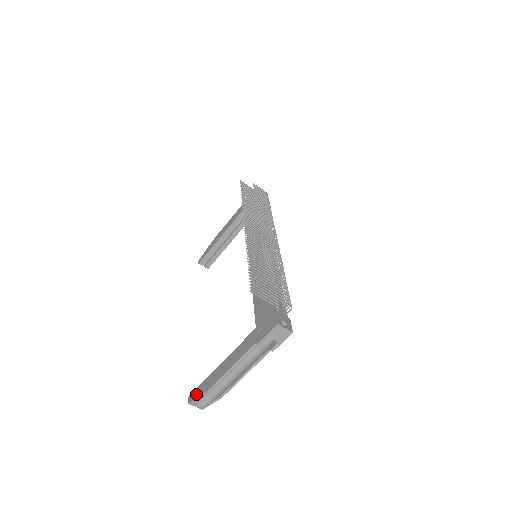
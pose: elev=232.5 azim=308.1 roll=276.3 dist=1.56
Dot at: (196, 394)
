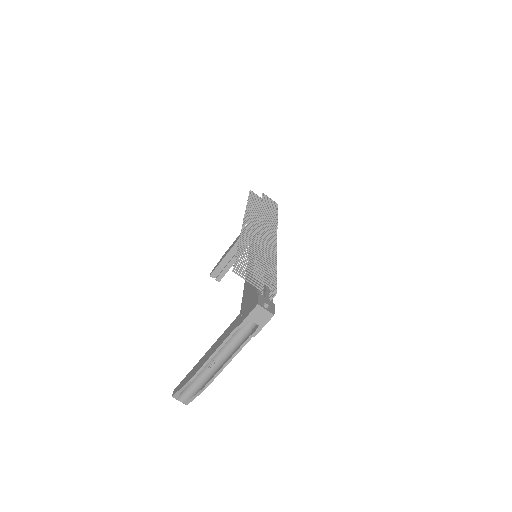
Dot at: (180, 386)
